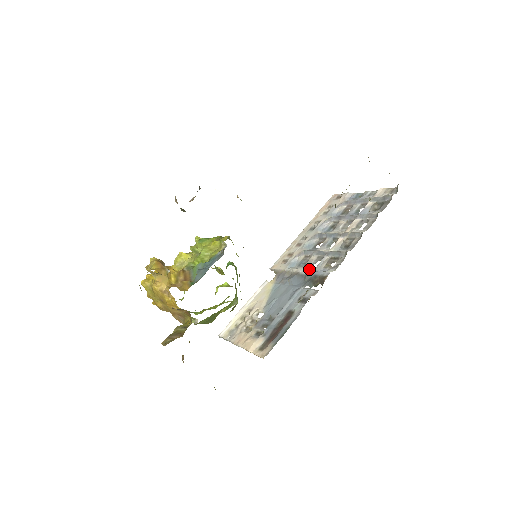
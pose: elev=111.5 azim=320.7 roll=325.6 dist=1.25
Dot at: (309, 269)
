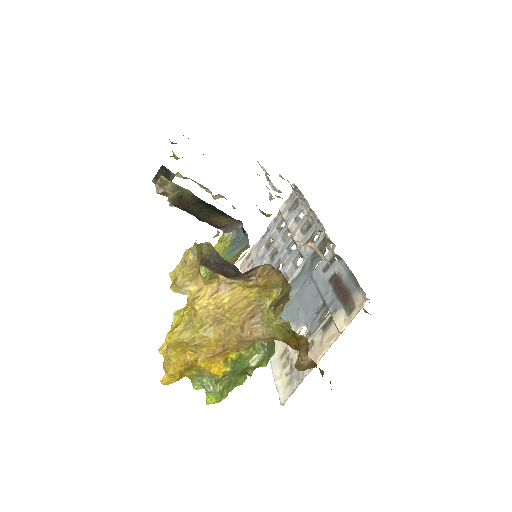
Dot at: (298, 268)
